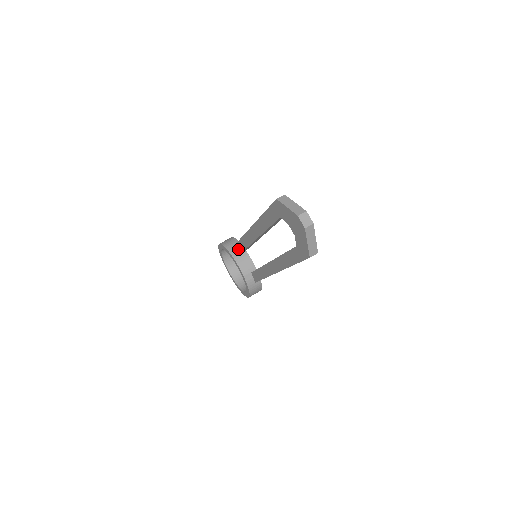
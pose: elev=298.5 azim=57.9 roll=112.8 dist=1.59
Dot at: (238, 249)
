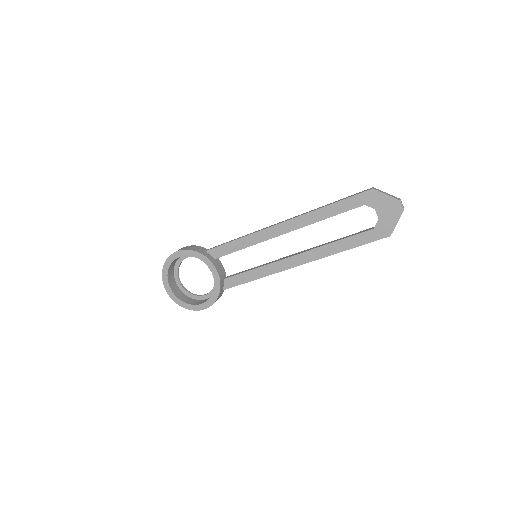
Dot at: (213, 254)
